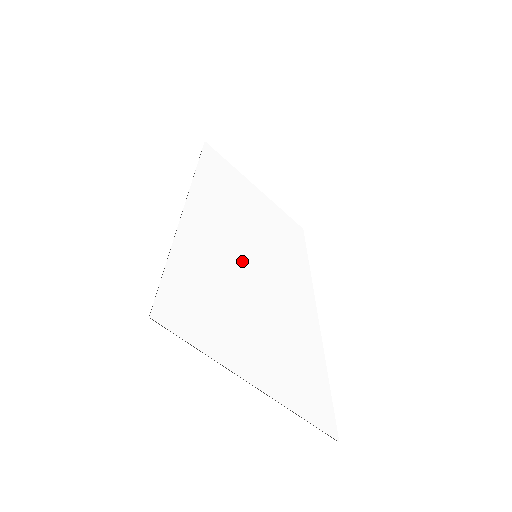
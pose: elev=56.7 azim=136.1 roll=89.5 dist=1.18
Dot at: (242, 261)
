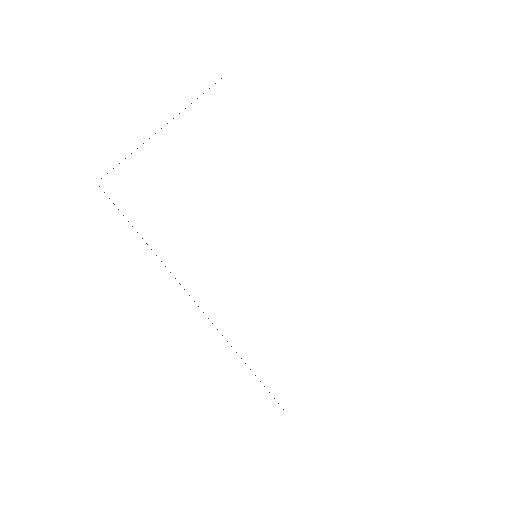
Dot at: (260, 286)
